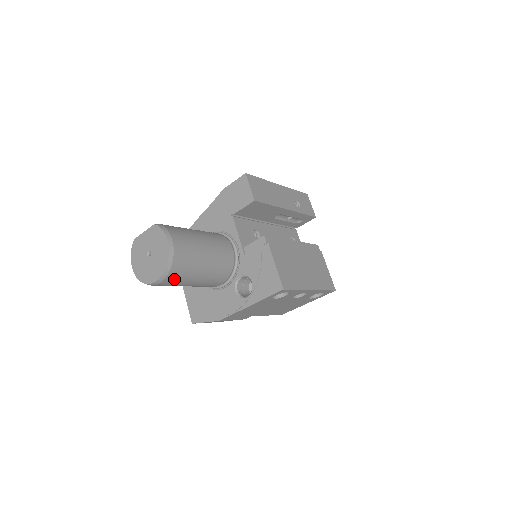
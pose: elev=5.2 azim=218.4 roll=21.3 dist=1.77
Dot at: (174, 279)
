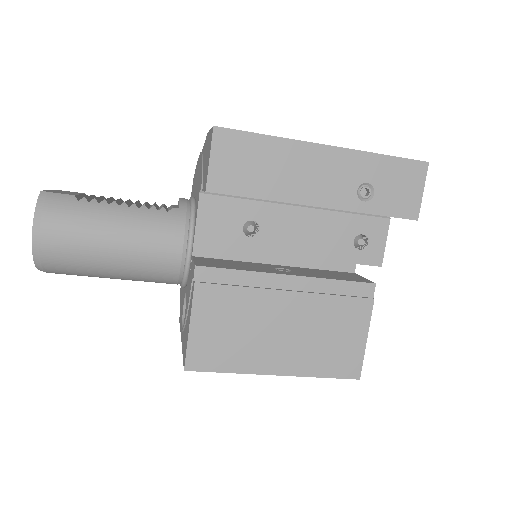
Dot at: (66, 274)
